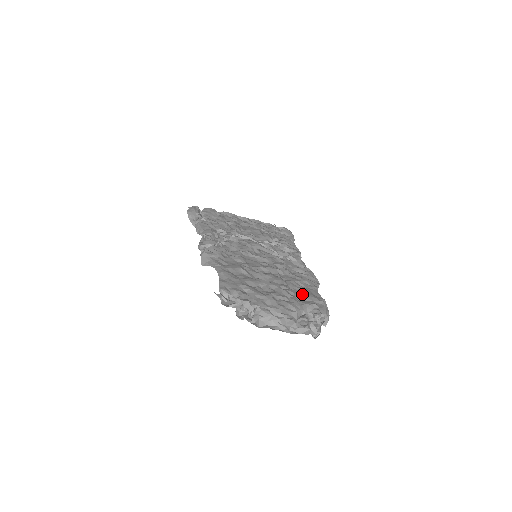
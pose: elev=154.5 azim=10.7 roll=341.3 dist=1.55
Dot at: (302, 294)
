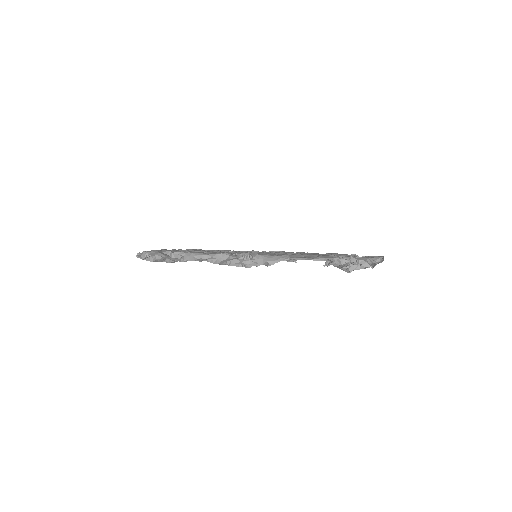
Dot at: (329, 253)
